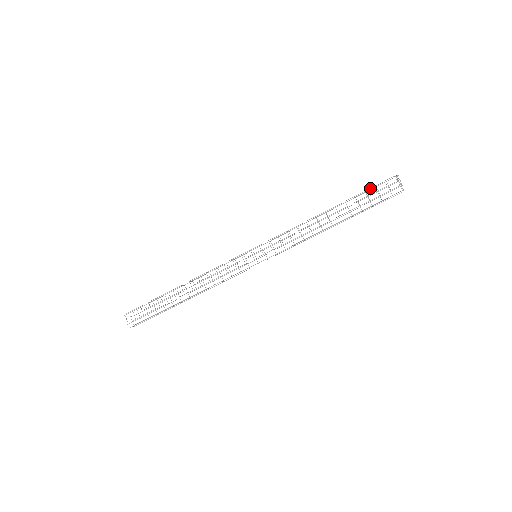
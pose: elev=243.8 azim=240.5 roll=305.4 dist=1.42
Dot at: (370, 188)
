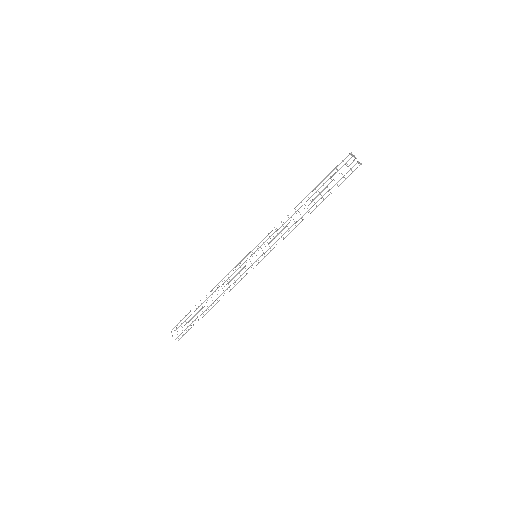
Dot at: (332, 171)
